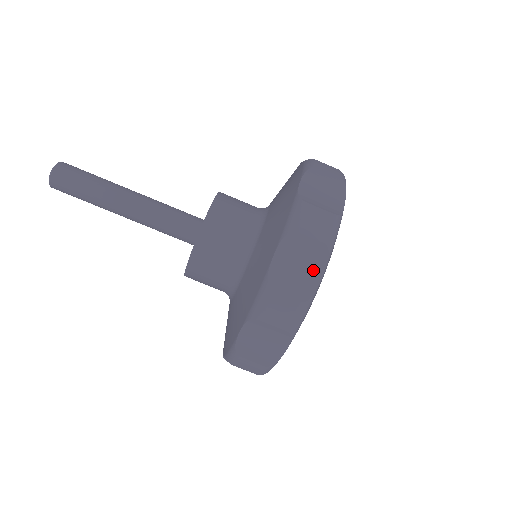
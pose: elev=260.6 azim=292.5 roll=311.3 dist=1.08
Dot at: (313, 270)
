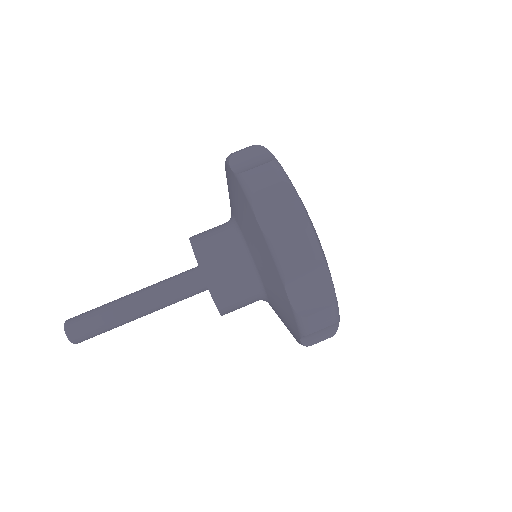
Dot at: (321, 280)
